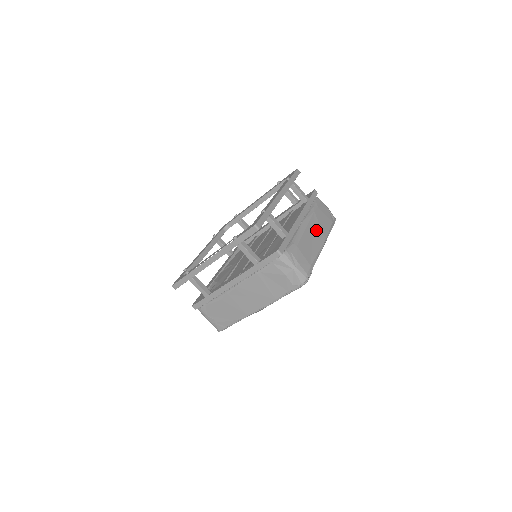
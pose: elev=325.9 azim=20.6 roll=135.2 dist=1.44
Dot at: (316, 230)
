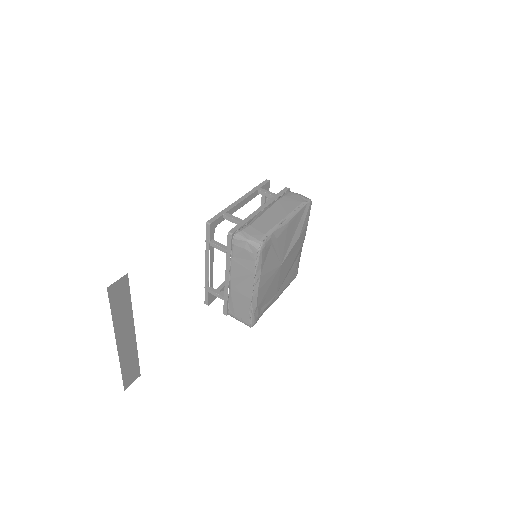
Dot at: (277, 211)
